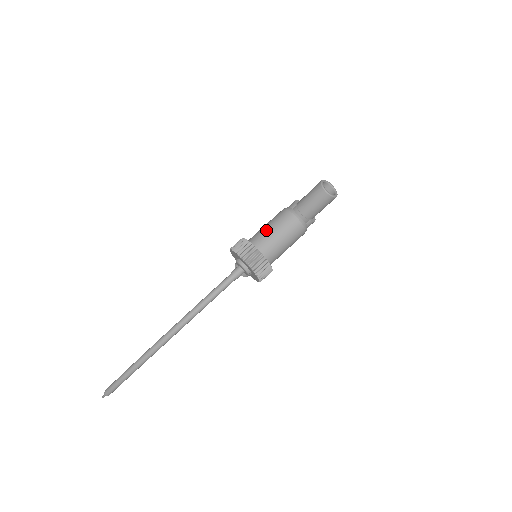
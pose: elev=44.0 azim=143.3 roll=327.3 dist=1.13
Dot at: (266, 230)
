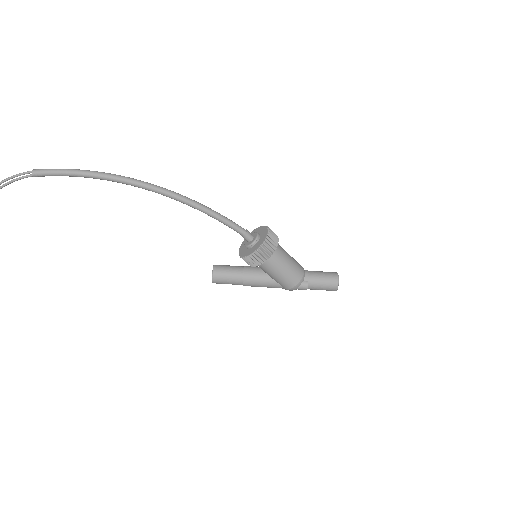
Dot at: occluded
